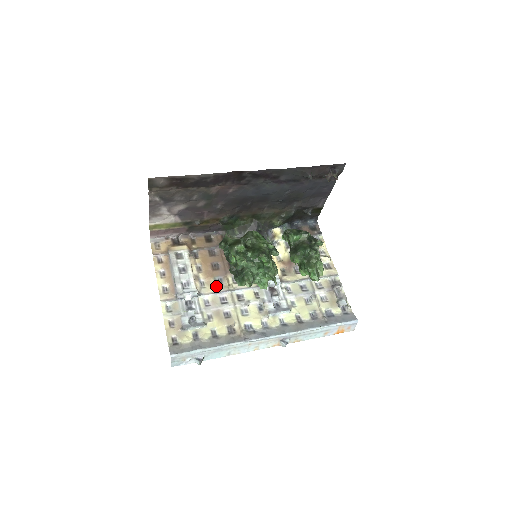
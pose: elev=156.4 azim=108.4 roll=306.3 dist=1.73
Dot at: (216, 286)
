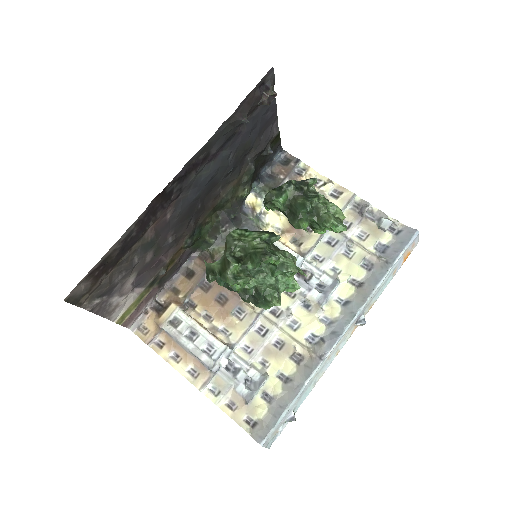
Dot at: (241, 322)
